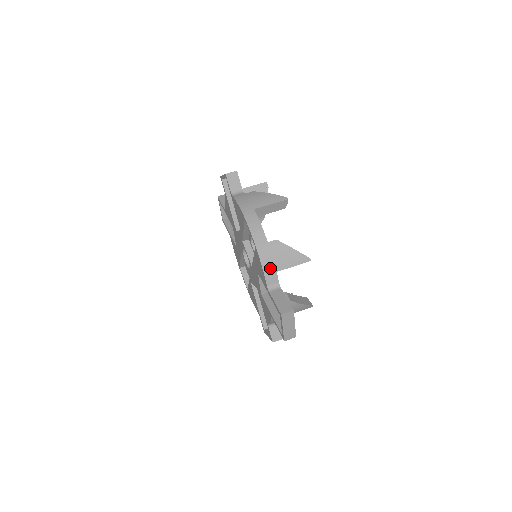
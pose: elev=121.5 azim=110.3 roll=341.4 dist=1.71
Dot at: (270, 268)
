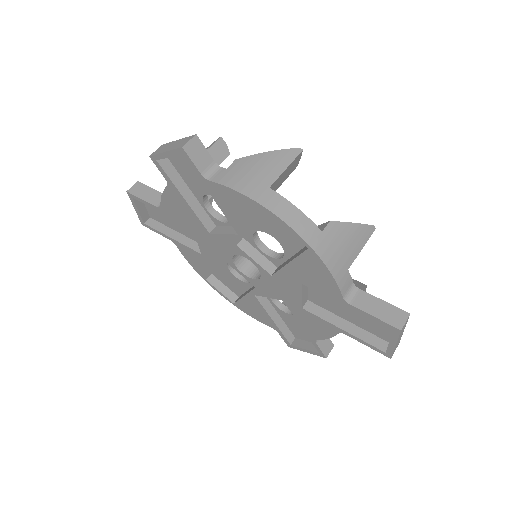
Dot at: (340, 269)
